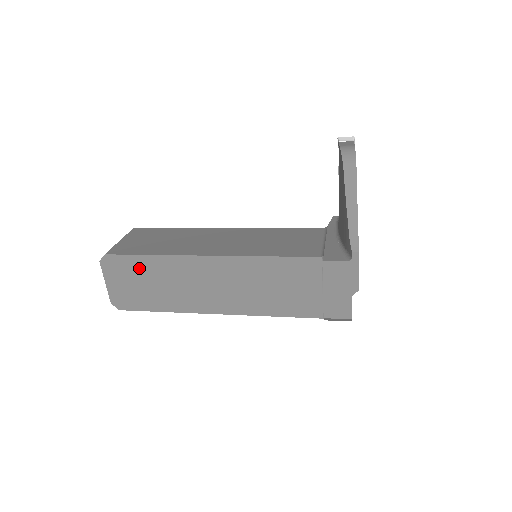
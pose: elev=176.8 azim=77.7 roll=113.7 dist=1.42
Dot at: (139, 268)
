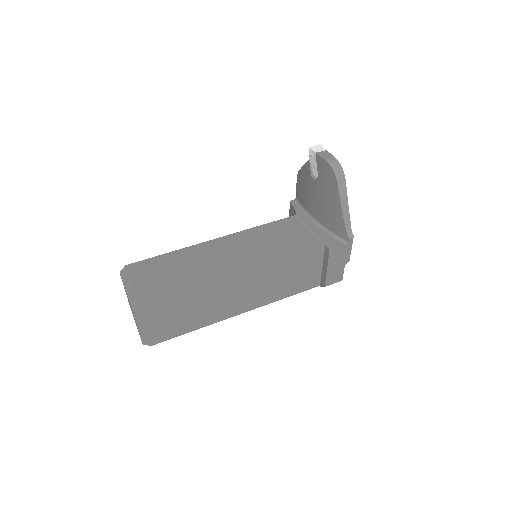
Dot at: (174, 305)
